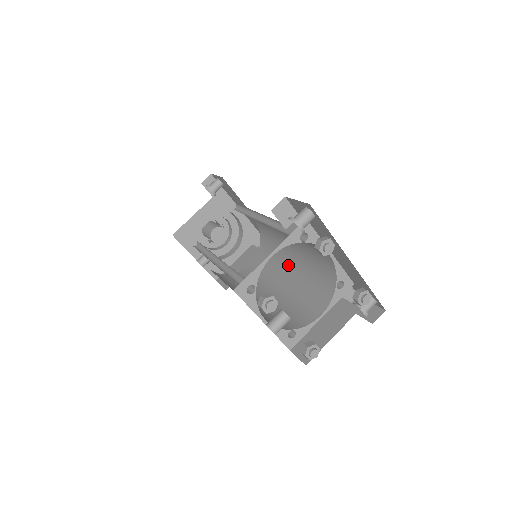
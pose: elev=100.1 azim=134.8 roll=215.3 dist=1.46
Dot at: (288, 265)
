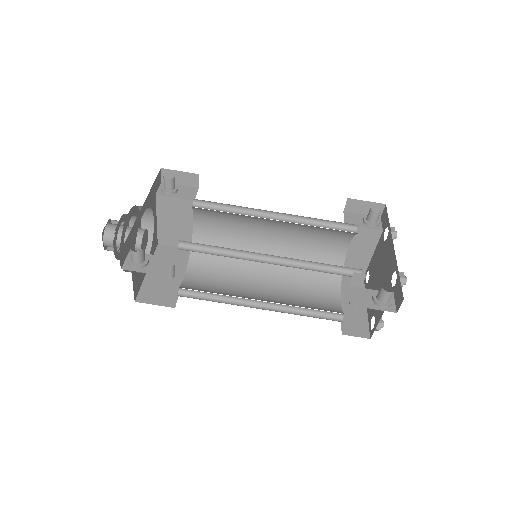
Dot at: (268, 221)
